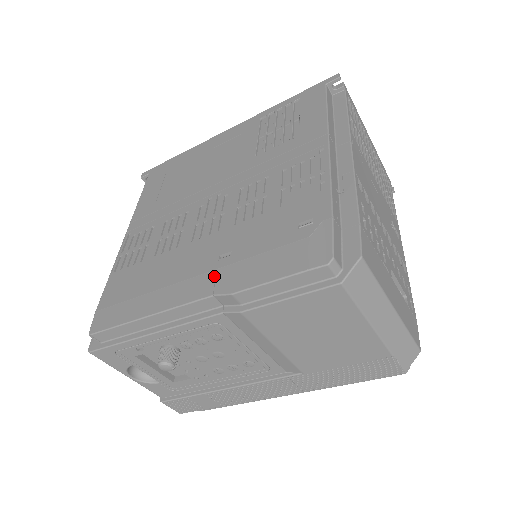
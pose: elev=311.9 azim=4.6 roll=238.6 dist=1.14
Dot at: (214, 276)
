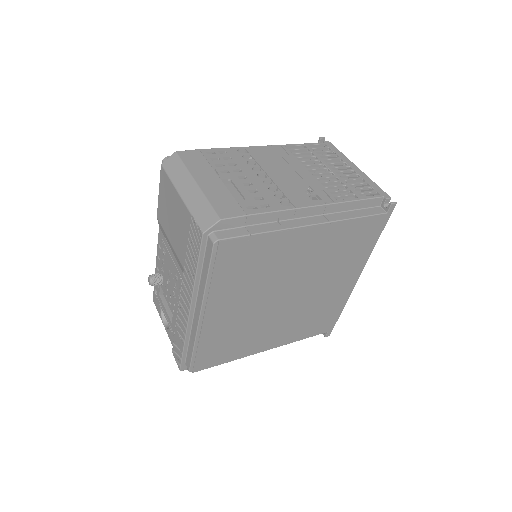
Dot at: occluded
